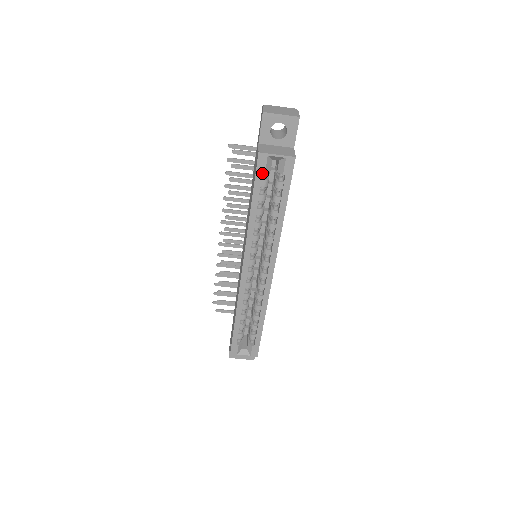
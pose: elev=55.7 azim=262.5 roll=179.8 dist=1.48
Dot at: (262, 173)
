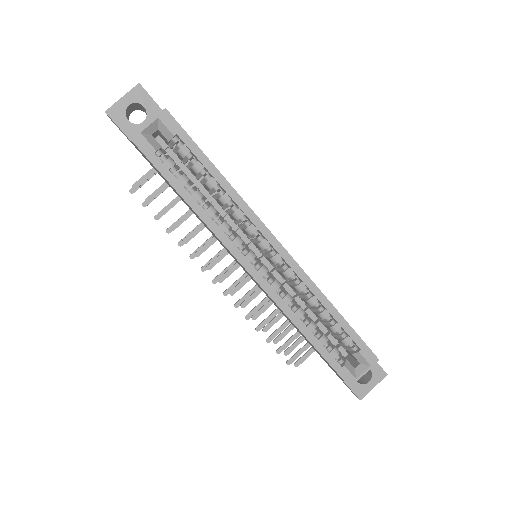
Dot at: occluded
